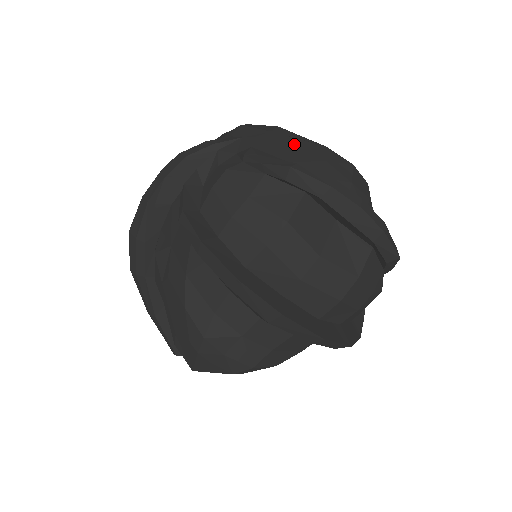
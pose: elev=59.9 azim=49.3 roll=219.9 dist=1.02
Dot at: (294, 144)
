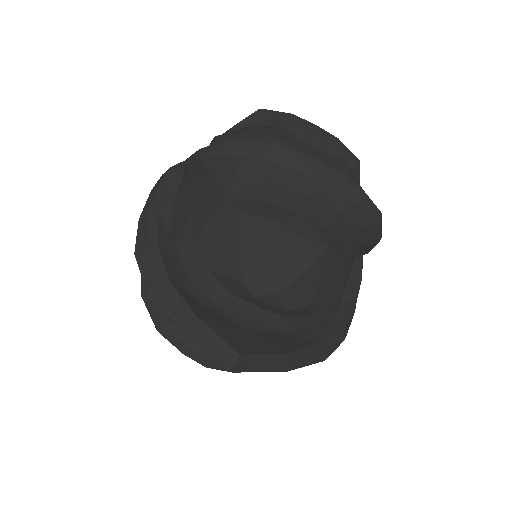
Dot at: occluded
